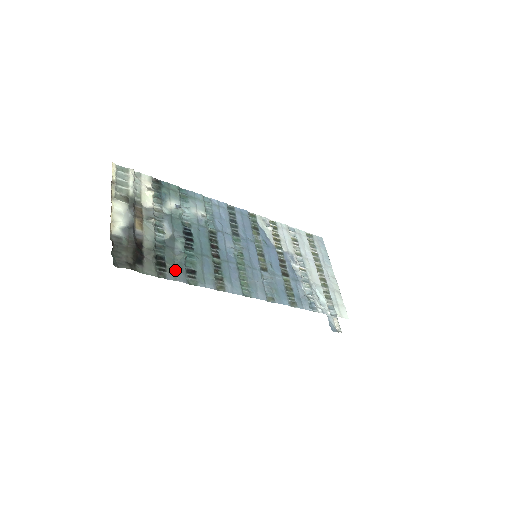
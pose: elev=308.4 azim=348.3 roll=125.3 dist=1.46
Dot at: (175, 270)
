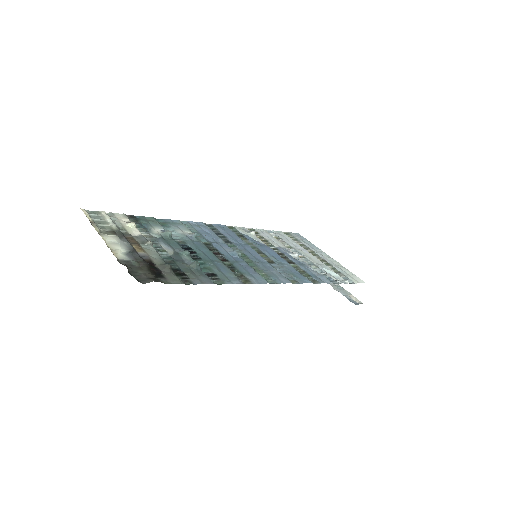
Dot at: (197, 276)
